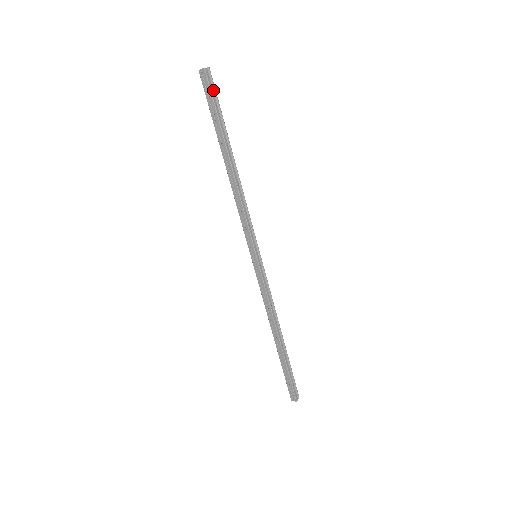
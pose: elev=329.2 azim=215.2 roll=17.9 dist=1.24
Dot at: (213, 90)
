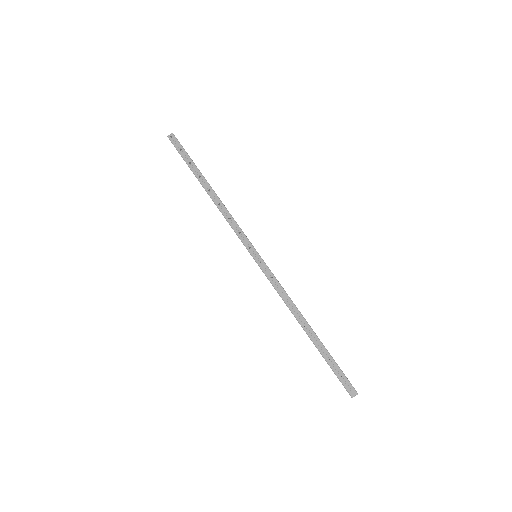
Dot at: (181, 147)
